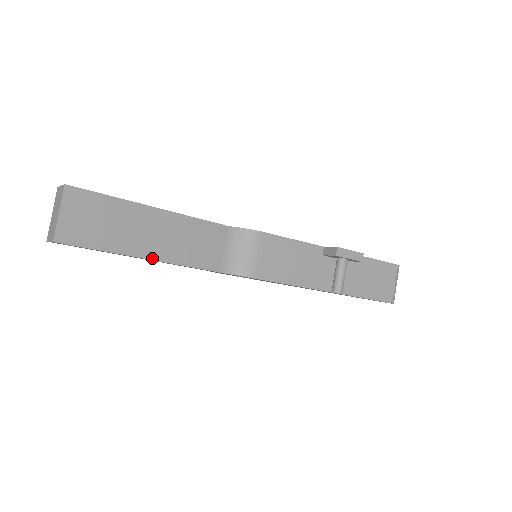
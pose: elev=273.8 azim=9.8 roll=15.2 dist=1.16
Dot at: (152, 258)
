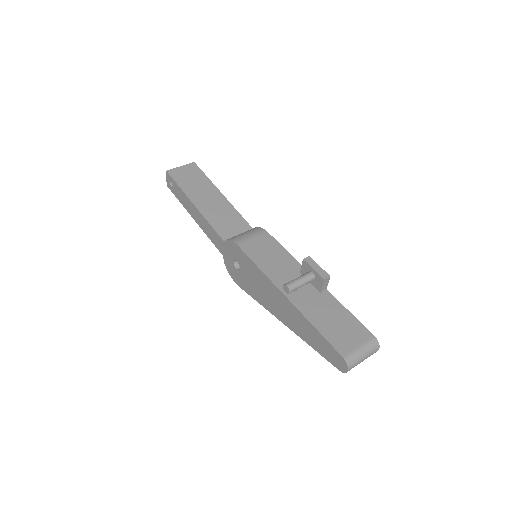
Dot at: (197, 206)
